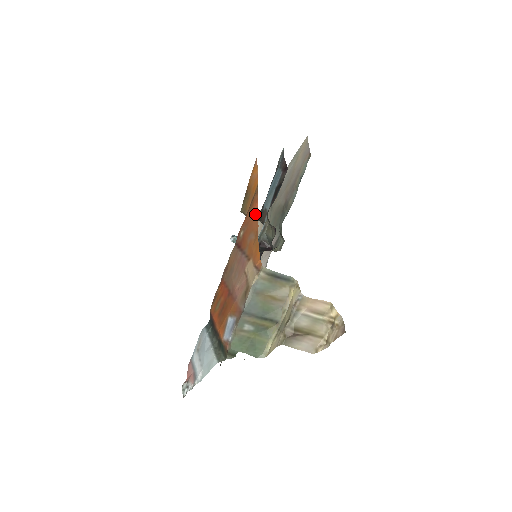
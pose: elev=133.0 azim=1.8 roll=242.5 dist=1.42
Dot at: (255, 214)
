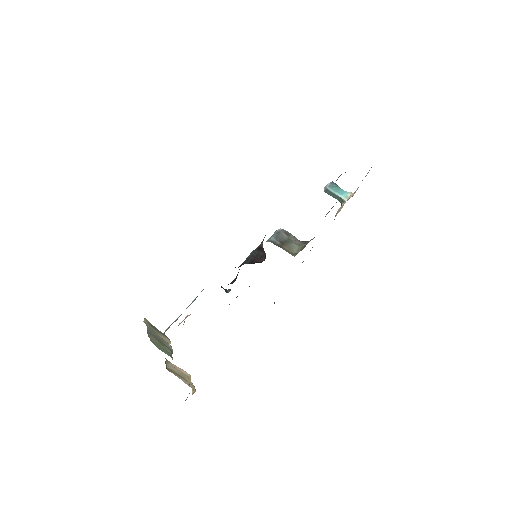
Dot at: occluded
